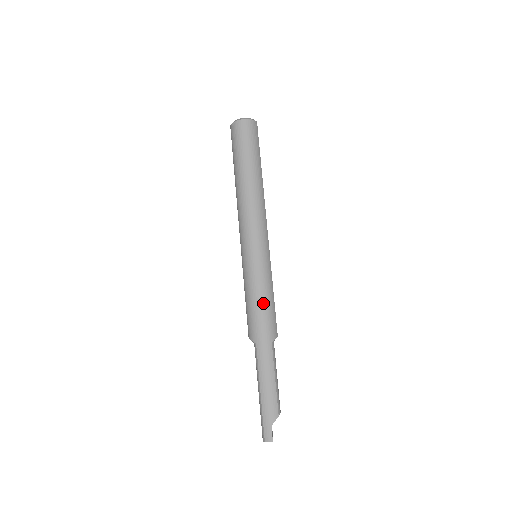
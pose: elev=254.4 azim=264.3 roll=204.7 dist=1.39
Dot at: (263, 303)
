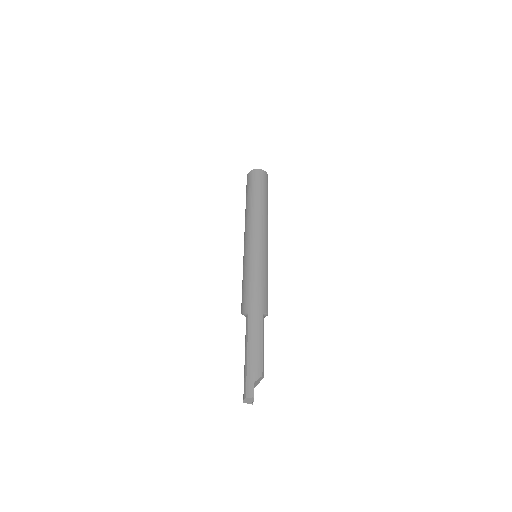
Dot at: (259, 283)
